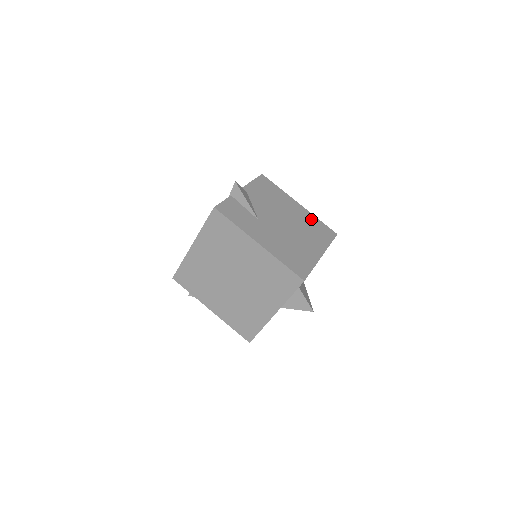
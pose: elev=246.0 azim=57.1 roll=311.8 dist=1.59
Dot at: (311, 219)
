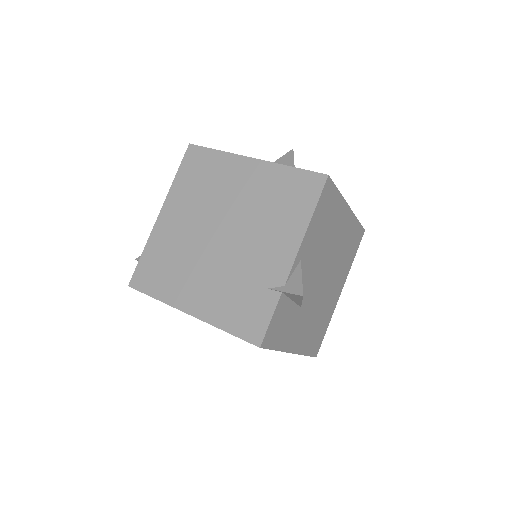
Dot at: (351, 230)
